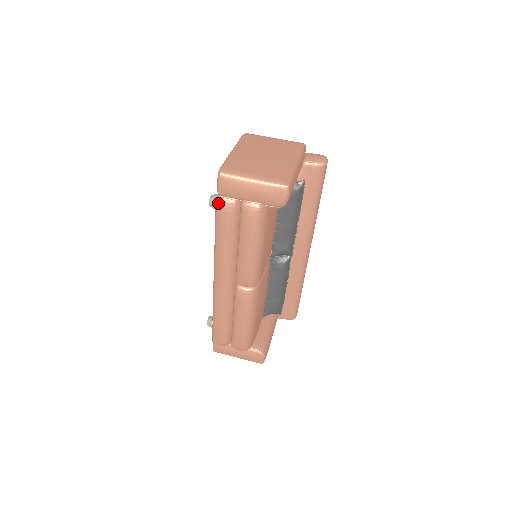
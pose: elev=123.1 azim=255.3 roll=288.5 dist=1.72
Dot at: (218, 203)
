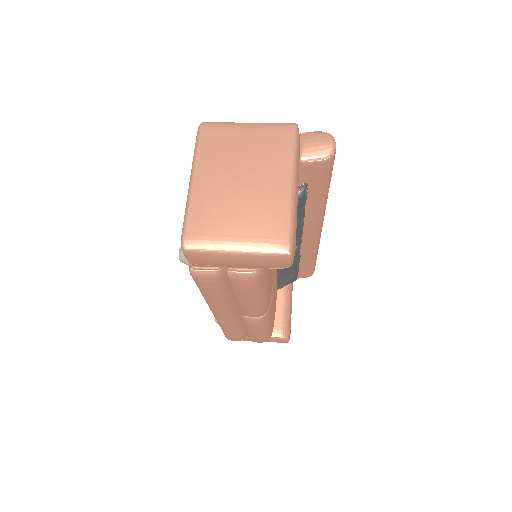
Dot at: (193, 276)
